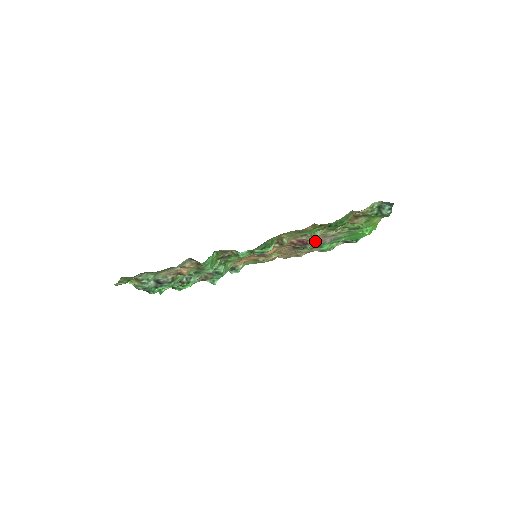
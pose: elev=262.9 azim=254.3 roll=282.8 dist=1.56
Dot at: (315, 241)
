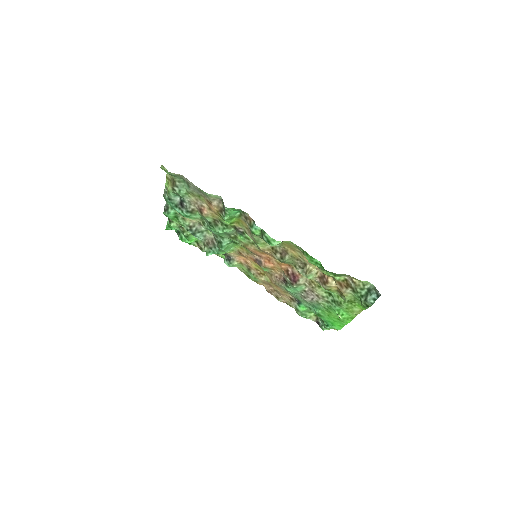
Dot at: (302, 288)
